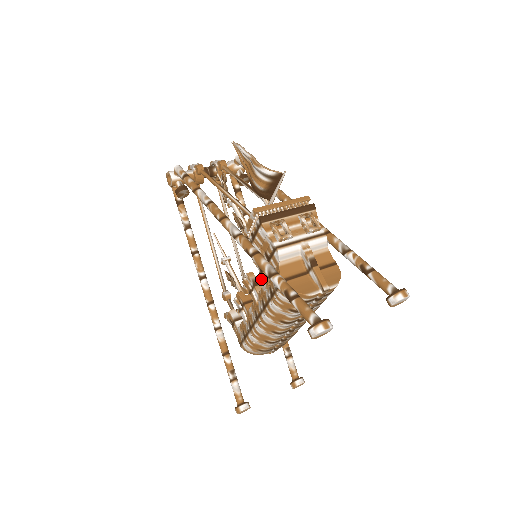
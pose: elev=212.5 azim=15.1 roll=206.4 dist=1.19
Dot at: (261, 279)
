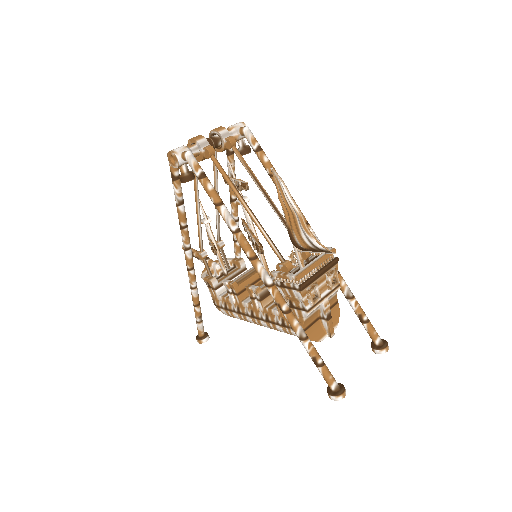
Dot at: (266, 293)
